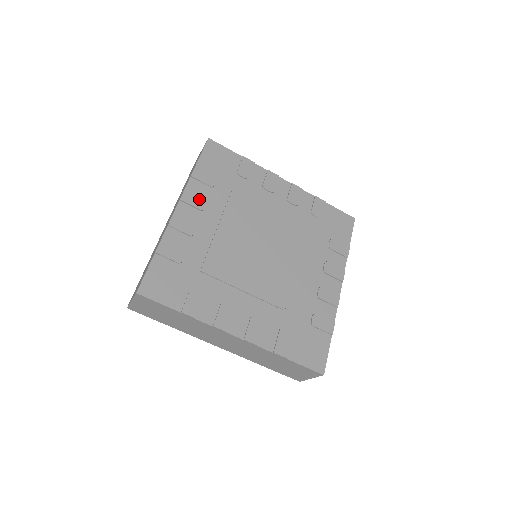
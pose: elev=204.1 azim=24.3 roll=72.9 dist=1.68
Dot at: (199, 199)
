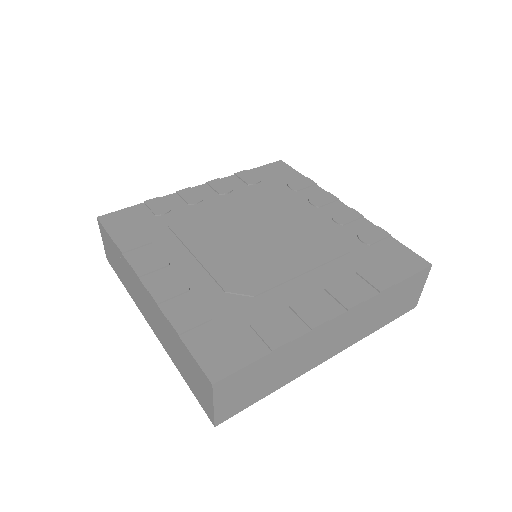
Dot at: (225, 187)
